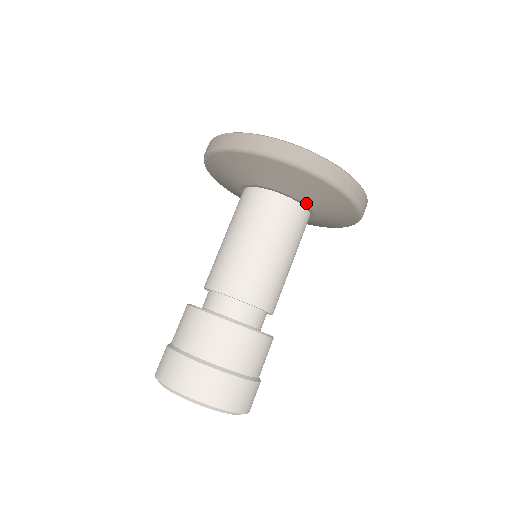
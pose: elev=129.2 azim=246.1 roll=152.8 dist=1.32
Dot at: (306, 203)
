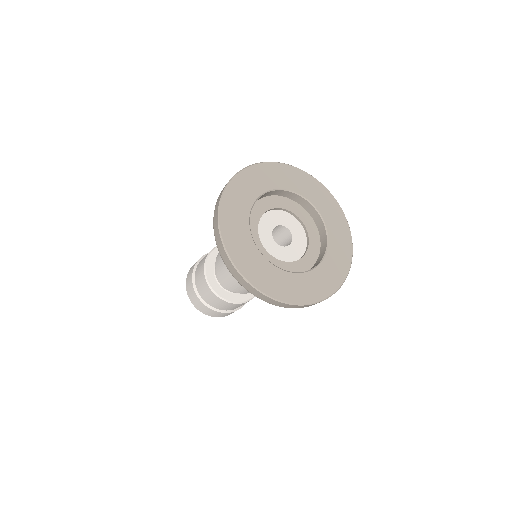
Dot at: occluded
